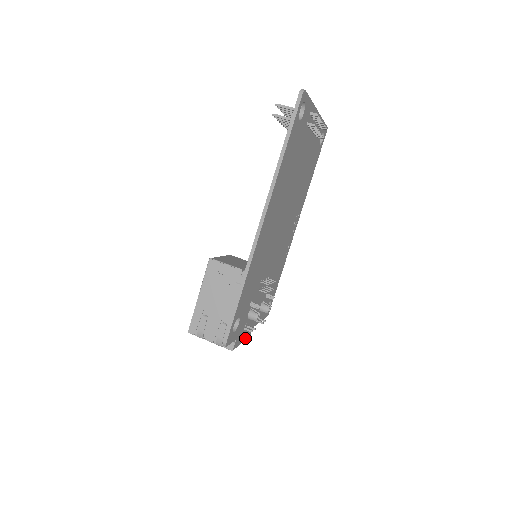
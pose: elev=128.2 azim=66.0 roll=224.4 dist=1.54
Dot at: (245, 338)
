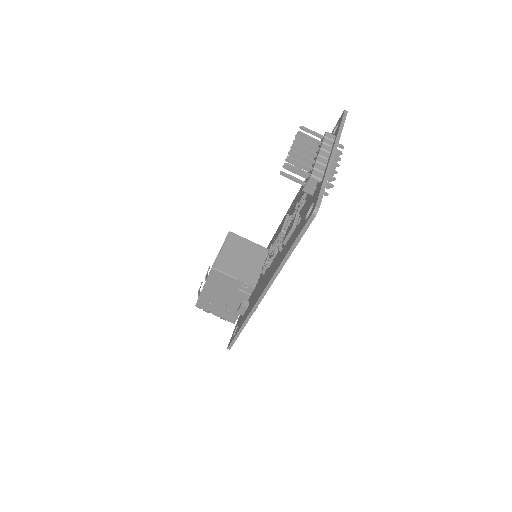
Dot at: occluded
